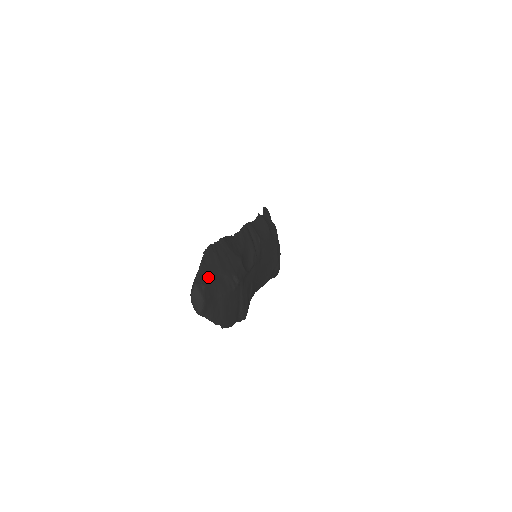
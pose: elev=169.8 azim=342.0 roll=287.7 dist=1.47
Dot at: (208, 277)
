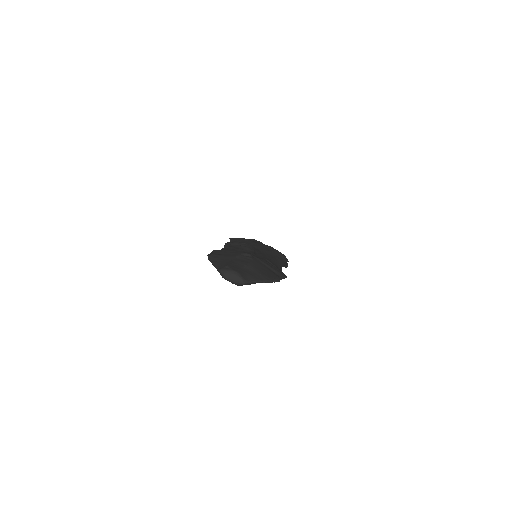
Dot at: (225, 263)
